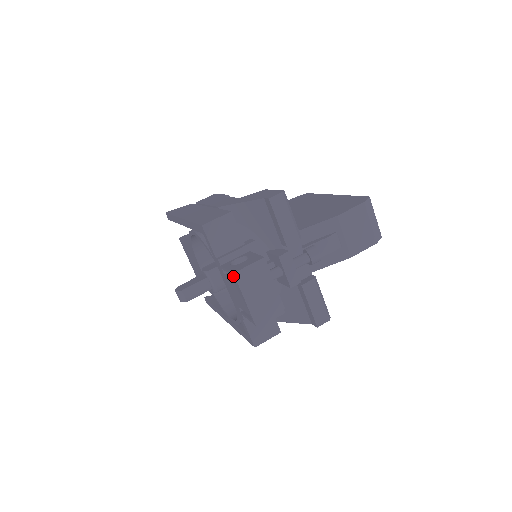
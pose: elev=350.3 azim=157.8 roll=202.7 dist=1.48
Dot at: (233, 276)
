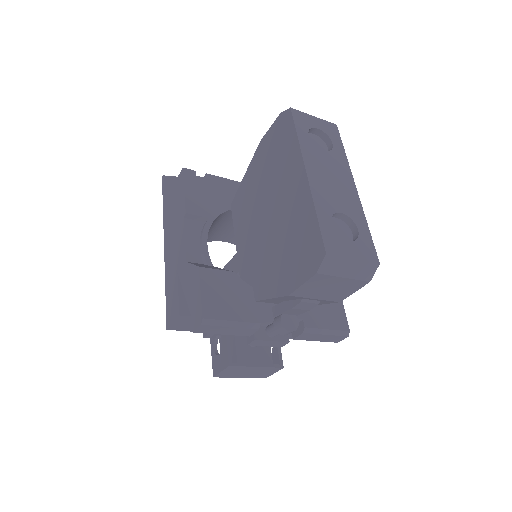
Dot at: occluded
